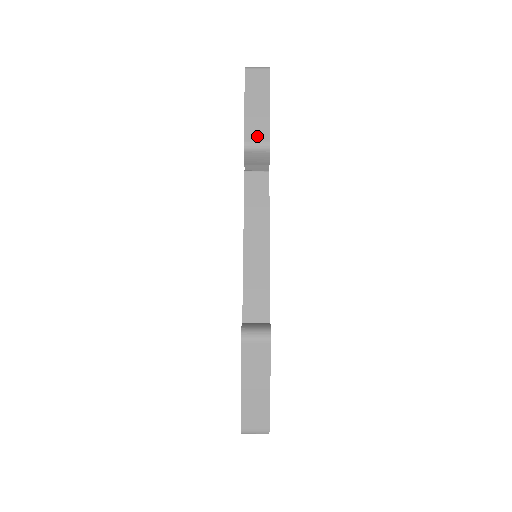
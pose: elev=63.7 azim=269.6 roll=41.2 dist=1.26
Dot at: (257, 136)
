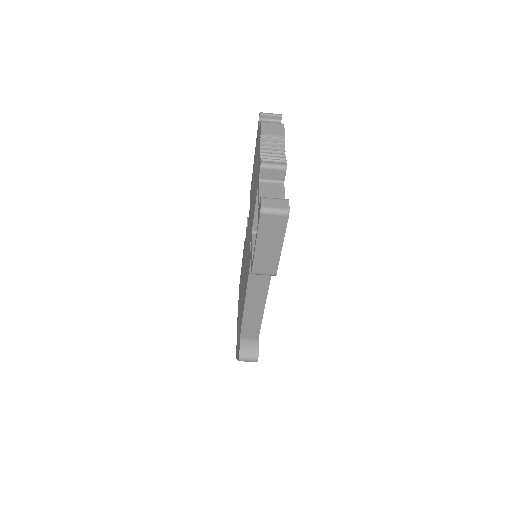
Dot at: (265, 270)
